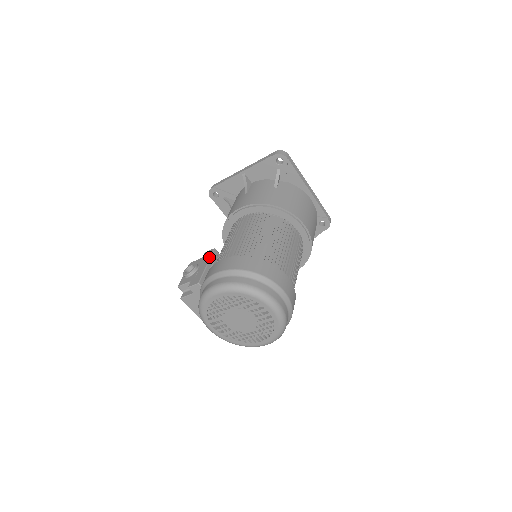
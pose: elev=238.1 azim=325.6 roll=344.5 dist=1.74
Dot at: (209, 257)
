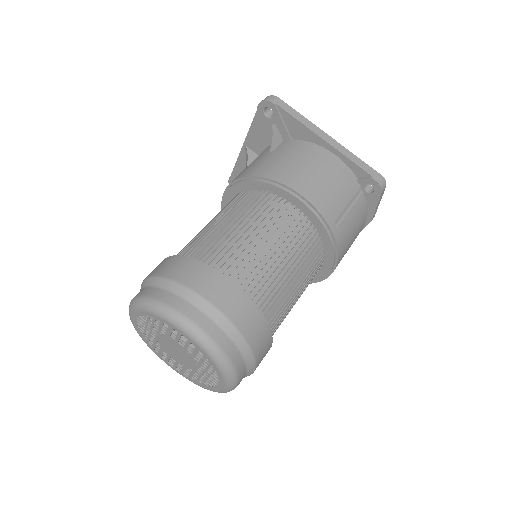
Dot at: occluded
